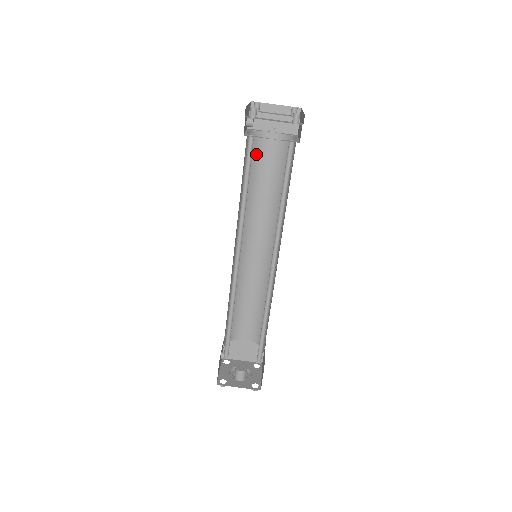
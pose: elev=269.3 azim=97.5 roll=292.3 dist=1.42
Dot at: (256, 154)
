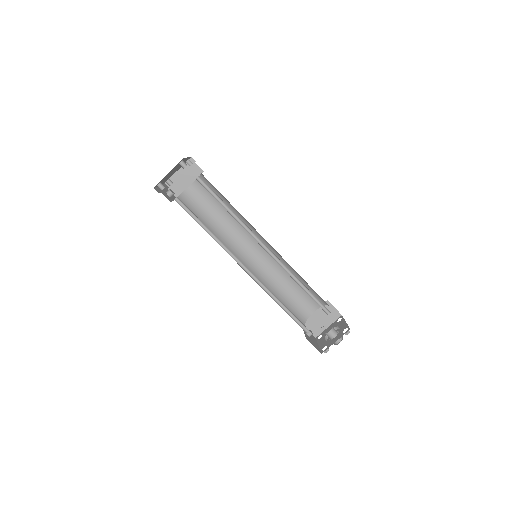
Dot at: (195, 205)
